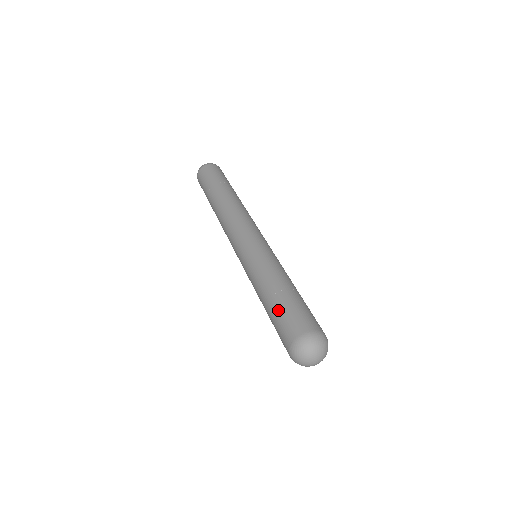
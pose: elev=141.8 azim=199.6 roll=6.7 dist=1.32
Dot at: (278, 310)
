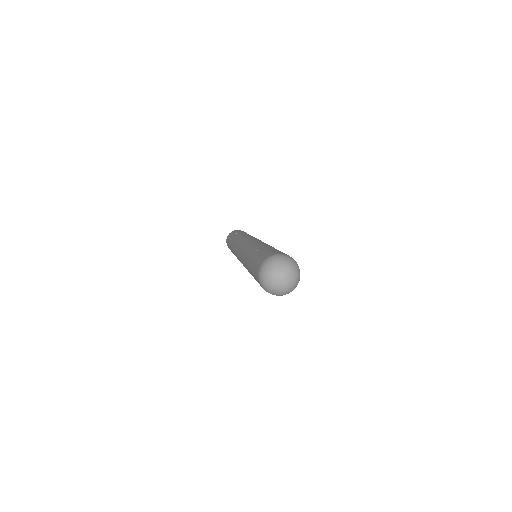
Dot at: (258, 254)
